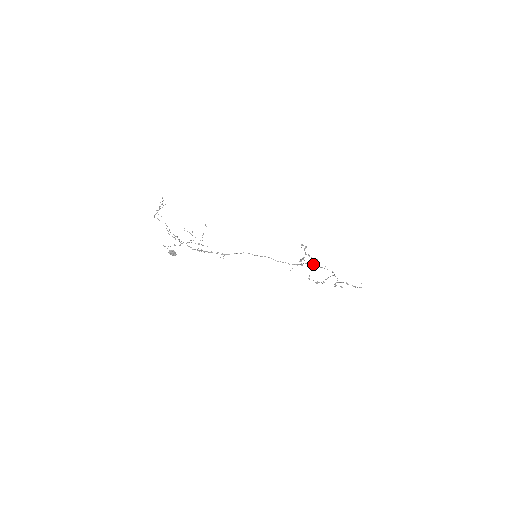
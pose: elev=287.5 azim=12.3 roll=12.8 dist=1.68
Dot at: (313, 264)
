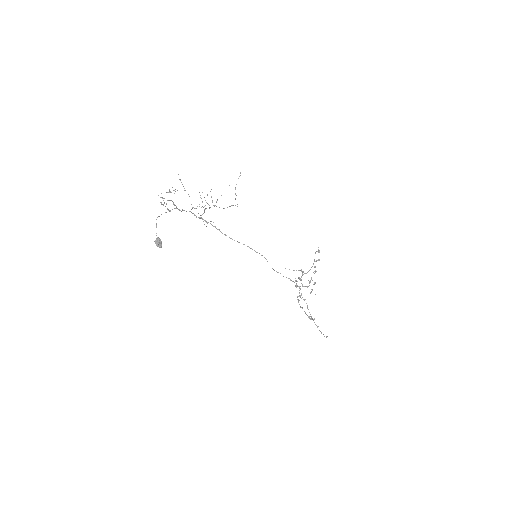
Dot at: (307, 286)
